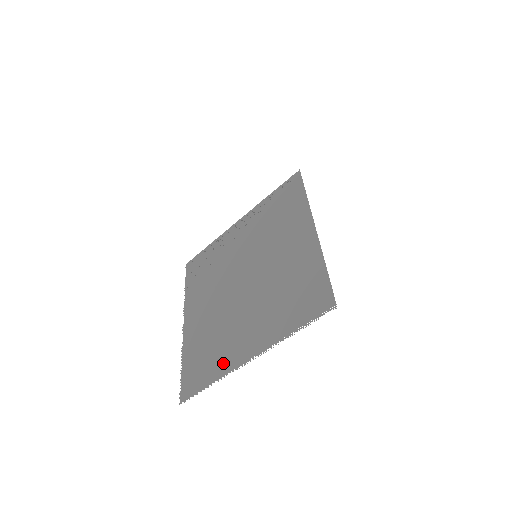
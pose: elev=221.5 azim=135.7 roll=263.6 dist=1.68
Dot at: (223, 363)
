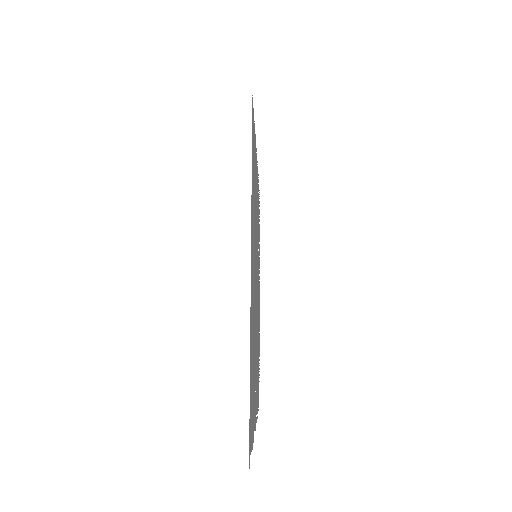
Dot at: occluded
